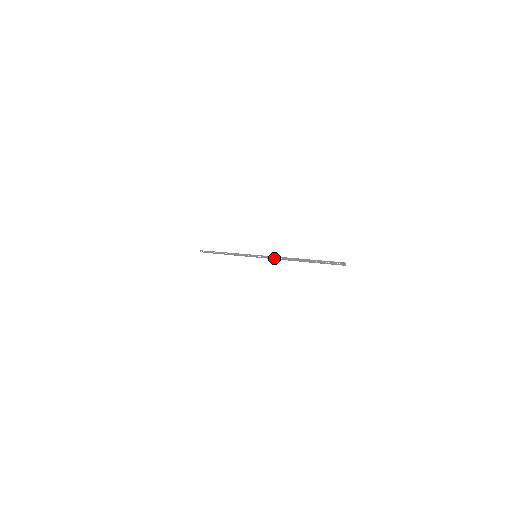
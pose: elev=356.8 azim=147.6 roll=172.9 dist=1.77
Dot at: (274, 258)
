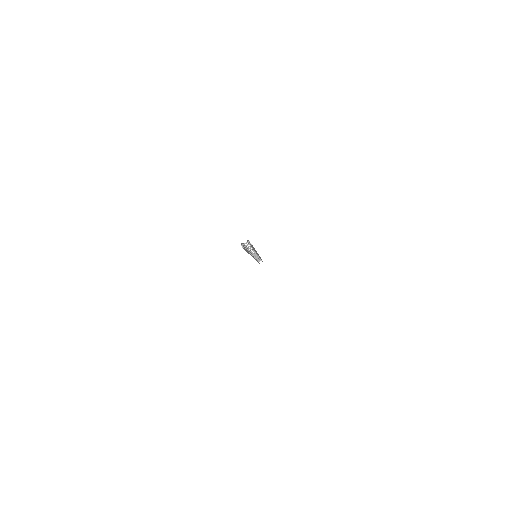
Dot at: occluded
